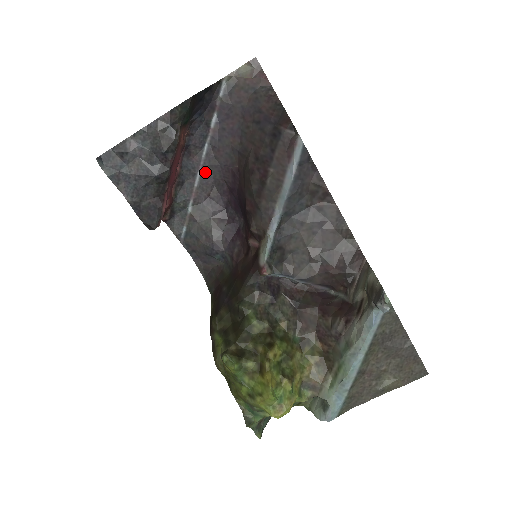
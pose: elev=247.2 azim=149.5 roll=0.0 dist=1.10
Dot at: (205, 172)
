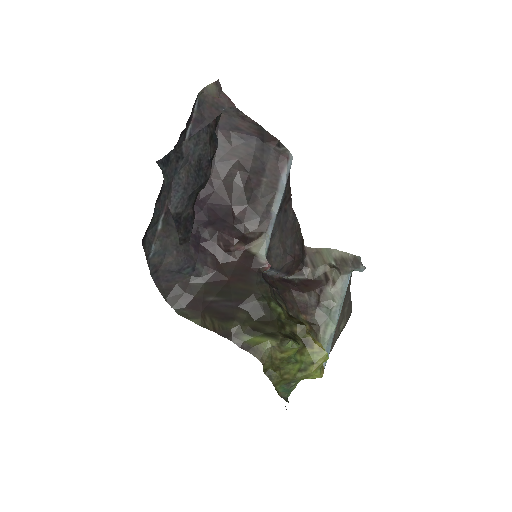
Dot at: occluded
